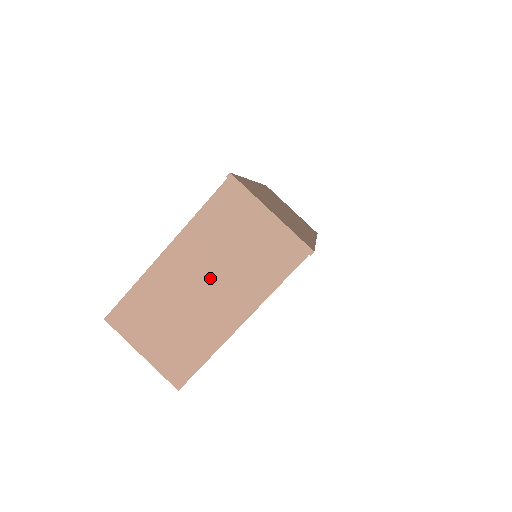
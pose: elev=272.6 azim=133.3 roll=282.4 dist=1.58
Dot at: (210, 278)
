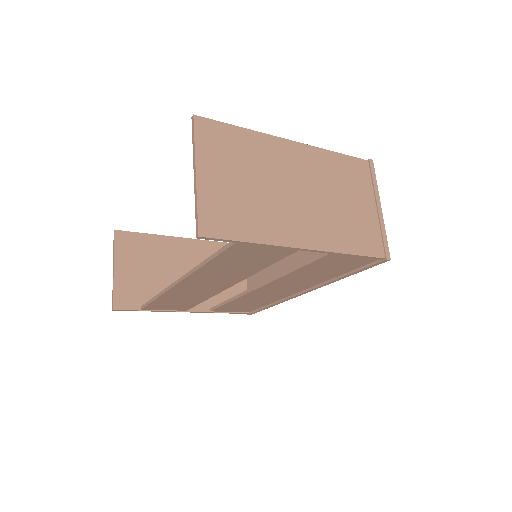
Dot at: (309, 194)
